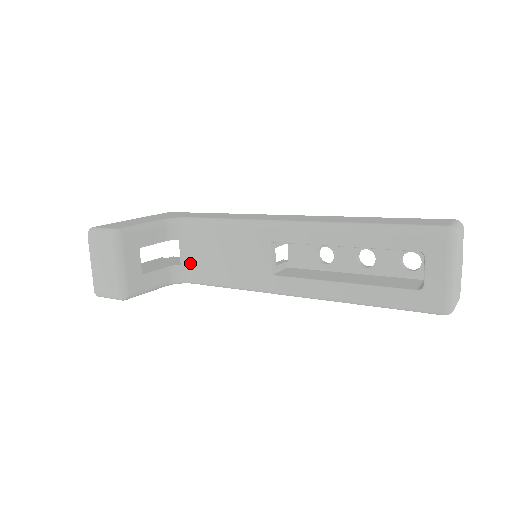
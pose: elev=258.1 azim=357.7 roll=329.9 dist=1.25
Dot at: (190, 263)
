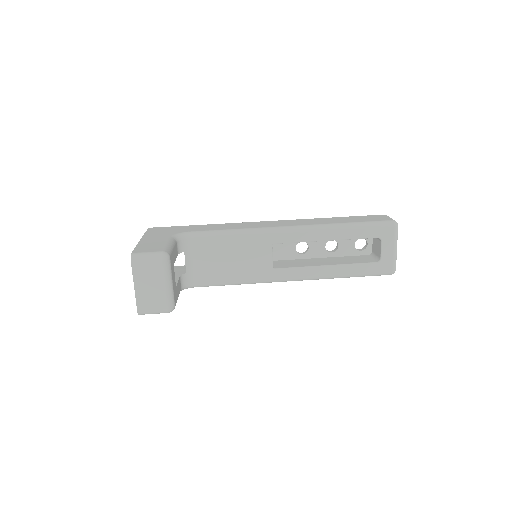
Dot at: (195, 270)
